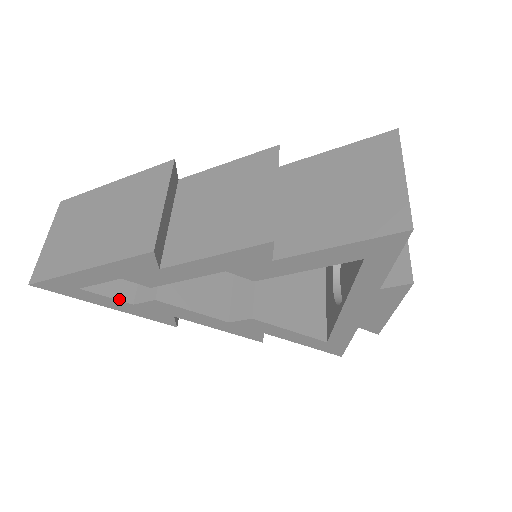
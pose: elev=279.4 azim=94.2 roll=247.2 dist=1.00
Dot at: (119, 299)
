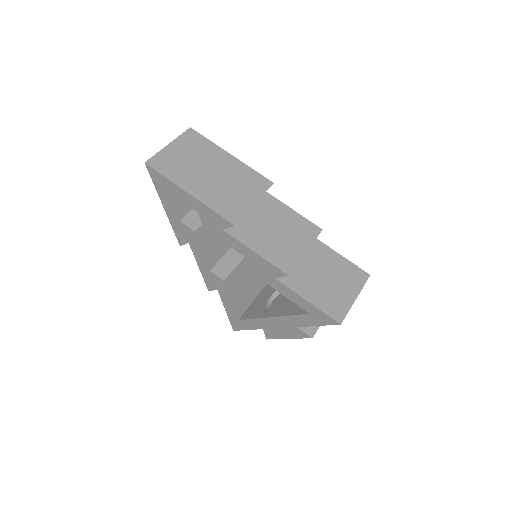
Dot at: (177, 212)
